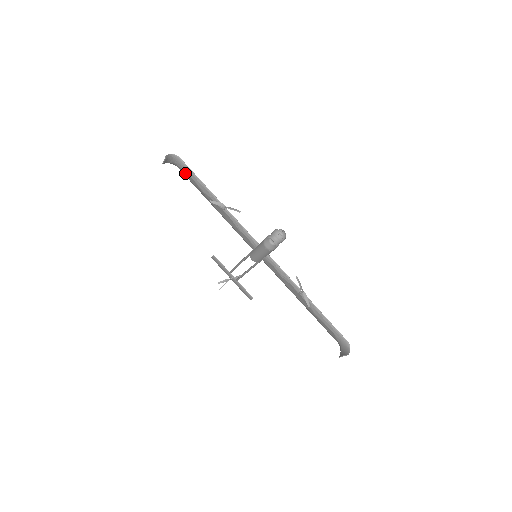
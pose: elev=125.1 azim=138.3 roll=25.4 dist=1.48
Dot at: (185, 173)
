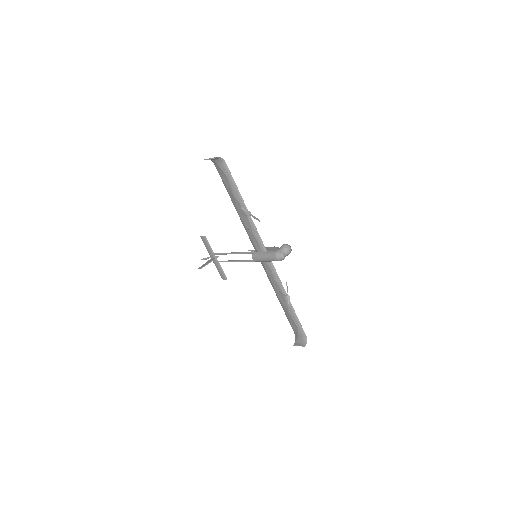
Dot at: (223, 174)
